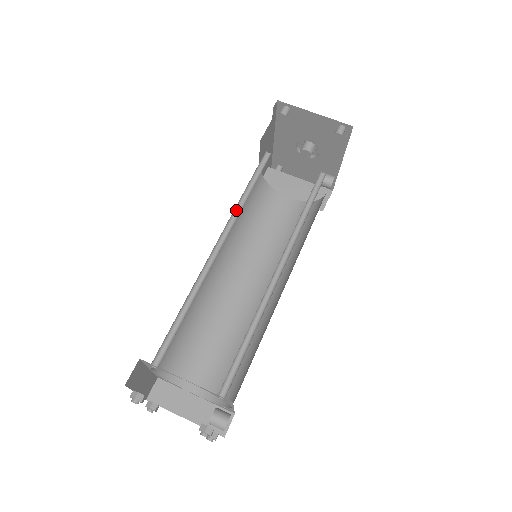
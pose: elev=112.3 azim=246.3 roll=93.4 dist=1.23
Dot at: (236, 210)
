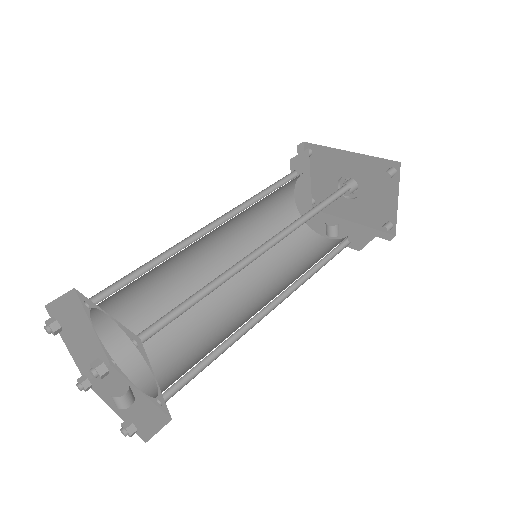
Dot at: (296, 220)
